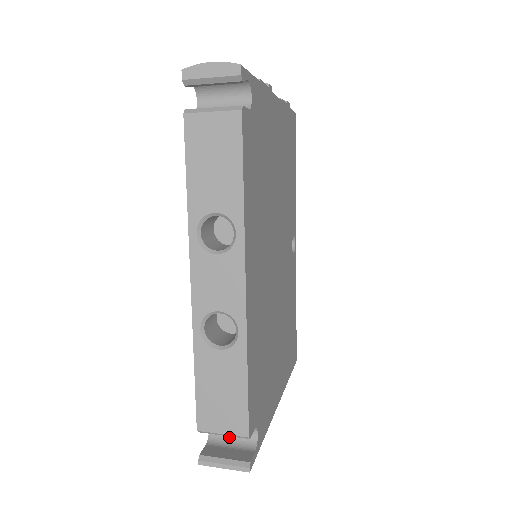
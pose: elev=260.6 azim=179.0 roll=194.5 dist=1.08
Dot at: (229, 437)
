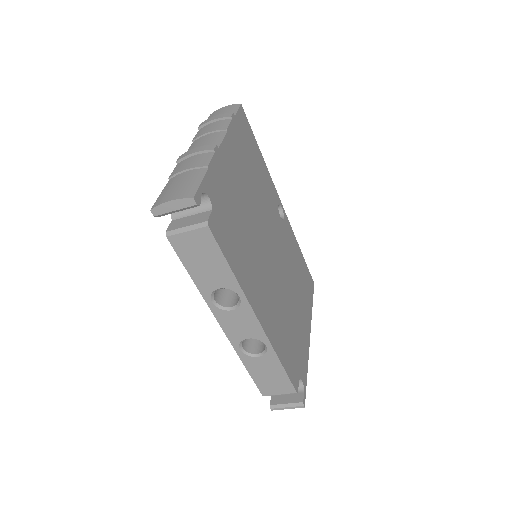
Dot at: occluded
